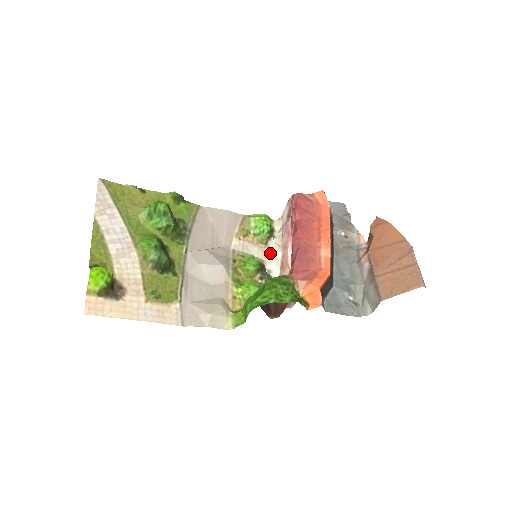
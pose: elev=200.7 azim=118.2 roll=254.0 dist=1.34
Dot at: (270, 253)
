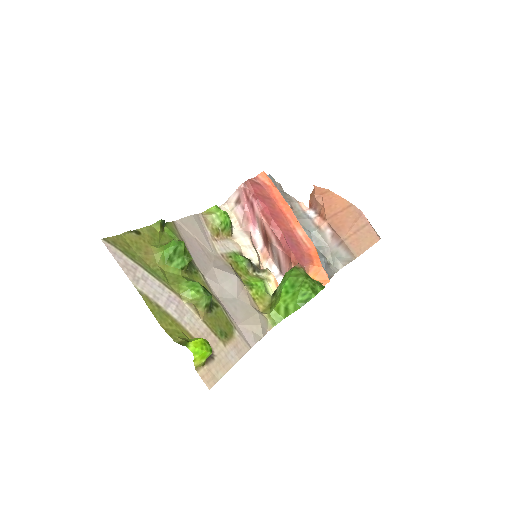
Dot at: (241, 243)
